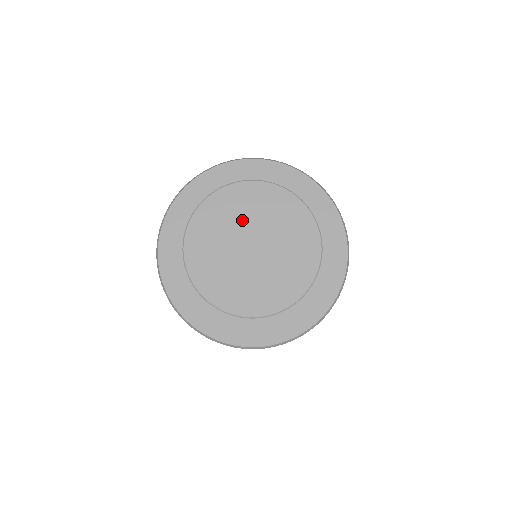
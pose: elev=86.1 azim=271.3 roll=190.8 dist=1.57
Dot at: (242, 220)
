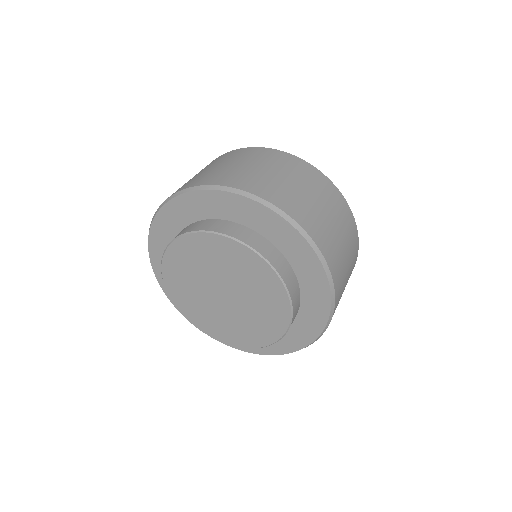
Dot at: (226, 272)
